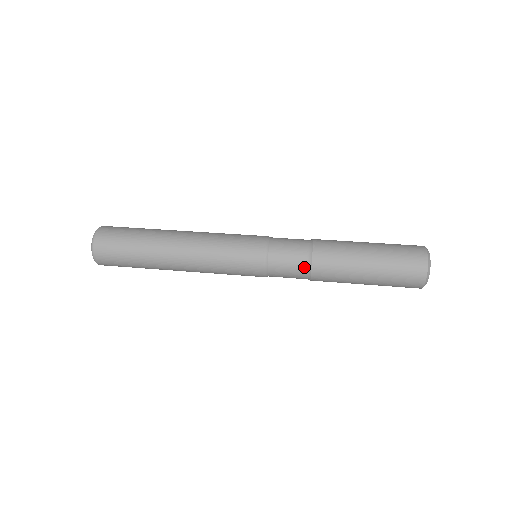
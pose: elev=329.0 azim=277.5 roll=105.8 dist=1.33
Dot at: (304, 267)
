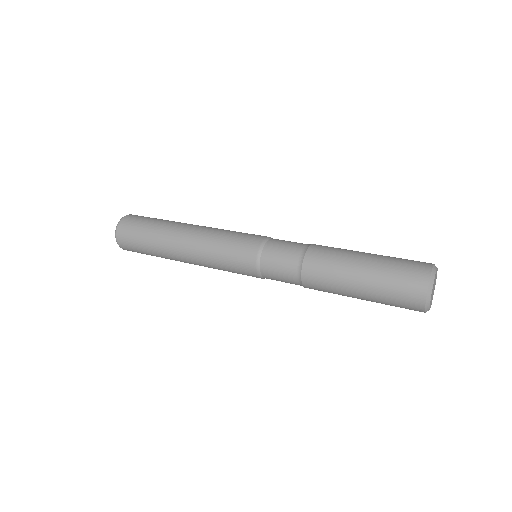
Dot at: (296, 283)
